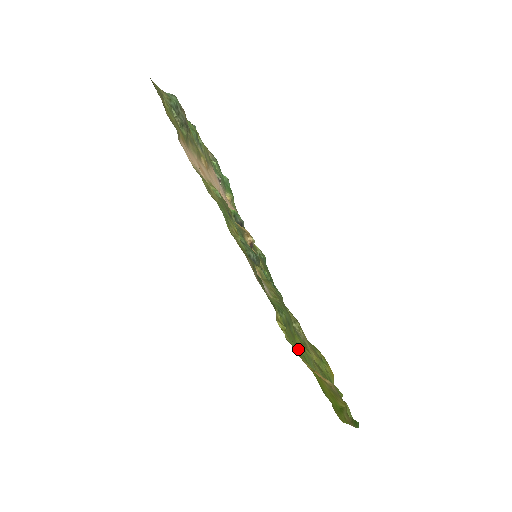
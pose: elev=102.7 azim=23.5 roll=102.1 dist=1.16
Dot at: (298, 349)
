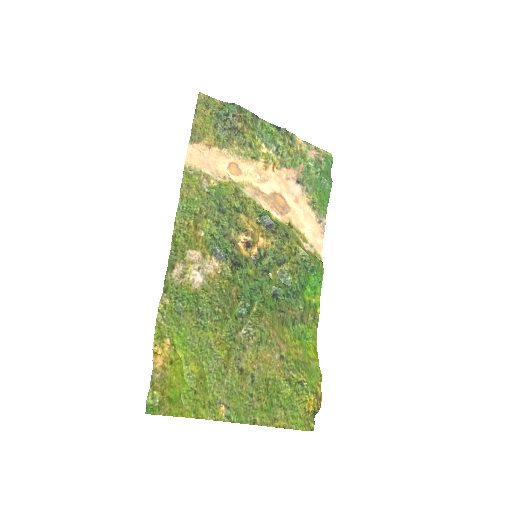
Dot at: (190, 339)
